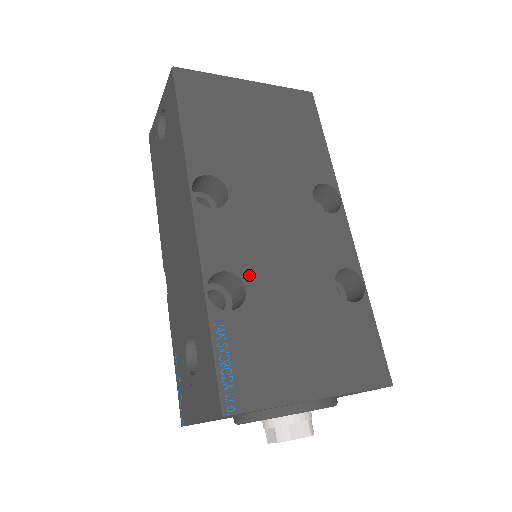
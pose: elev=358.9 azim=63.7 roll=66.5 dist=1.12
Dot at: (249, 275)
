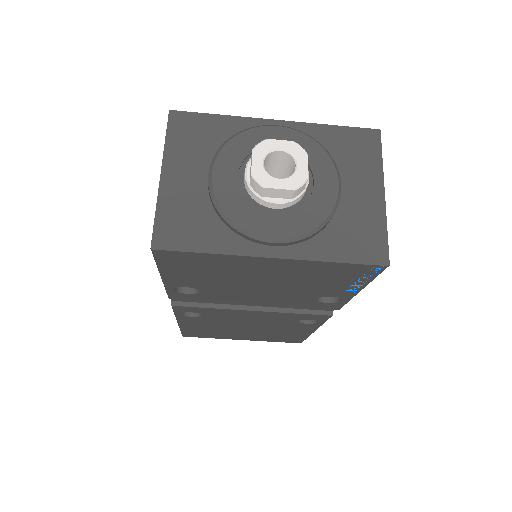
Dot at: occluded
